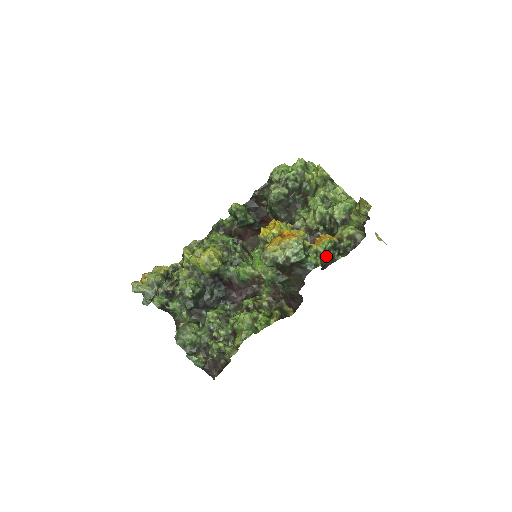
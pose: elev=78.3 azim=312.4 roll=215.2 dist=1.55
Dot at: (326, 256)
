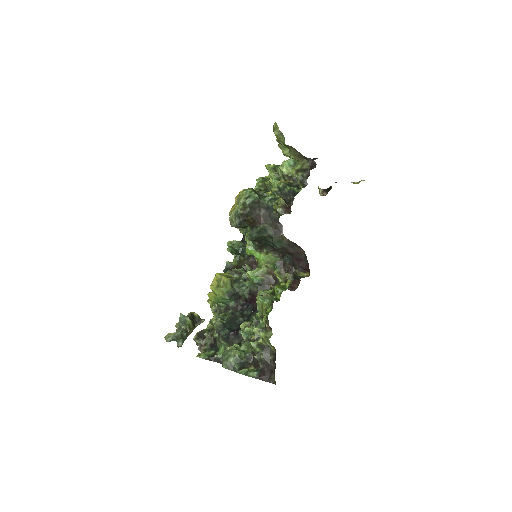
Dot at: (285, 193)
